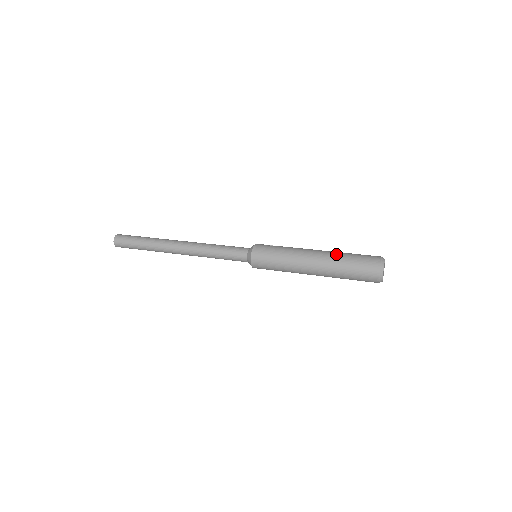
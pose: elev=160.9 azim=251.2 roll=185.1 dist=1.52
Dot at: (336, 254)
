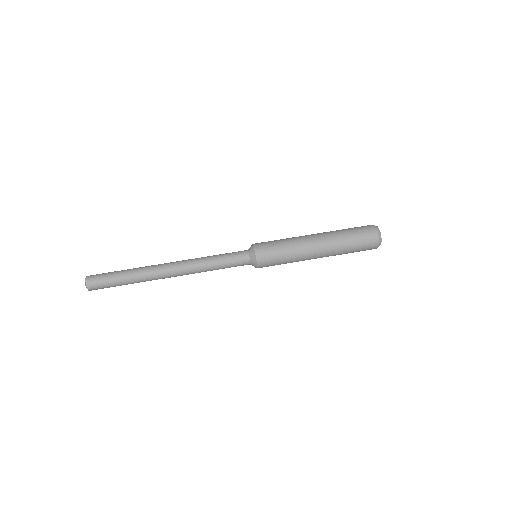
Dot at: (338, 242)
